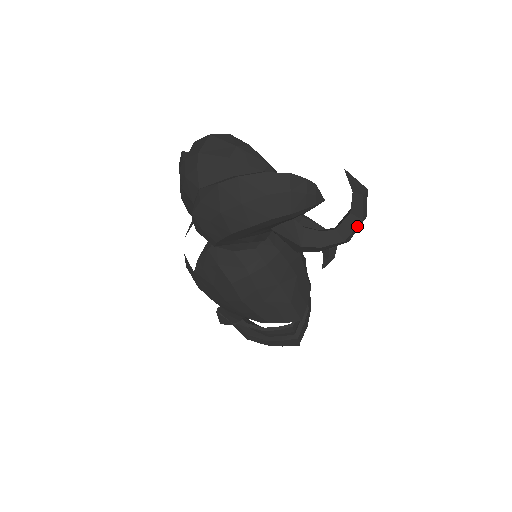
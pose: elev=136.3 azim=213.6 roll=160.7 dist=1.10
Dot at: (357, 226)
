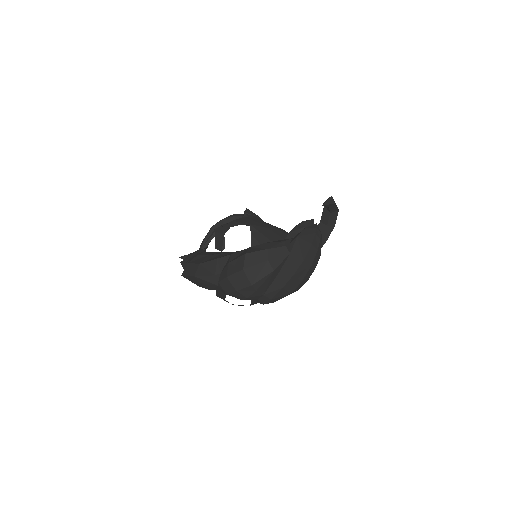
Dot at: (337, 215)
